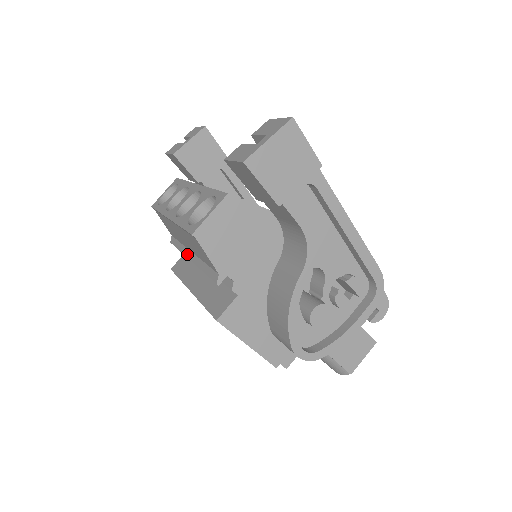
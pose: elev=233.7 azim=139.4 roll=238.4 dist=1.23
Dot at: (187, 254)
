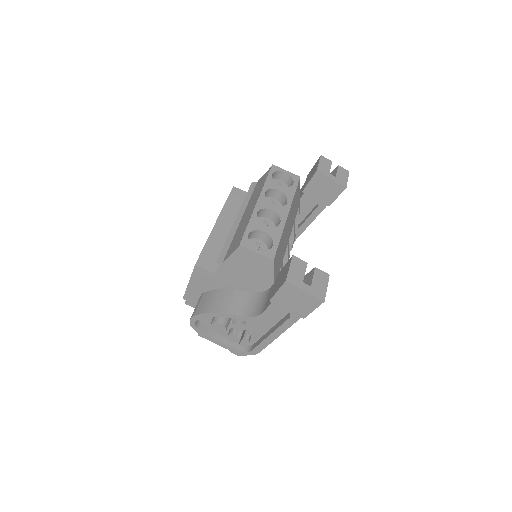
Dot at: (240, 213)
